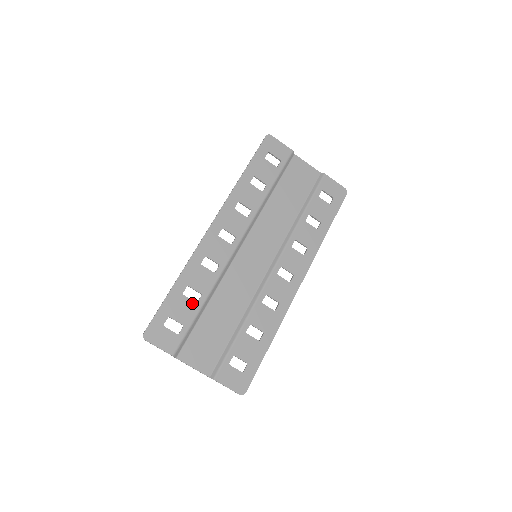
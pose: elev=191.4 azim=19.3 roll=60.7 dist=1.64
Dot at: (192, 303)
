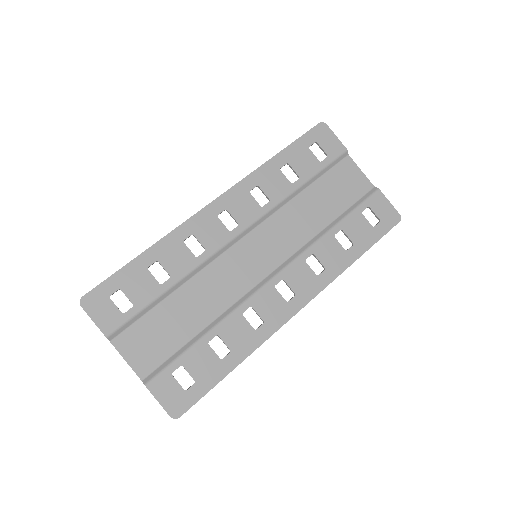
Dot at: (155, 283)
